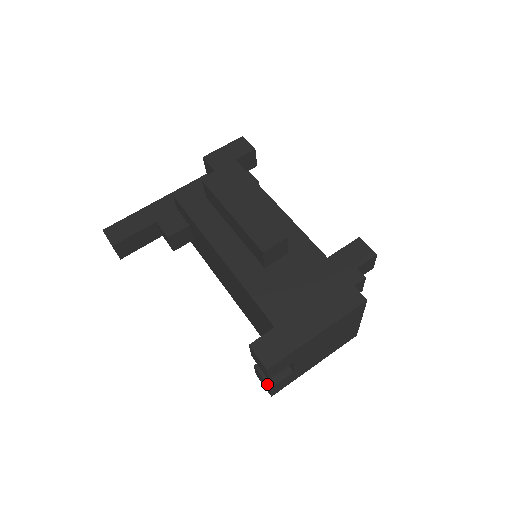
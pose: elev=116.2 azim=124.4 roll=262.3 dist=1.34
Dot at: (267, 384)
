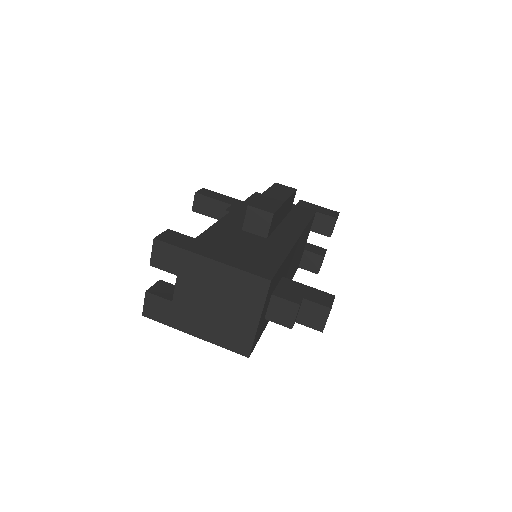
Dot at: (149, 289)
